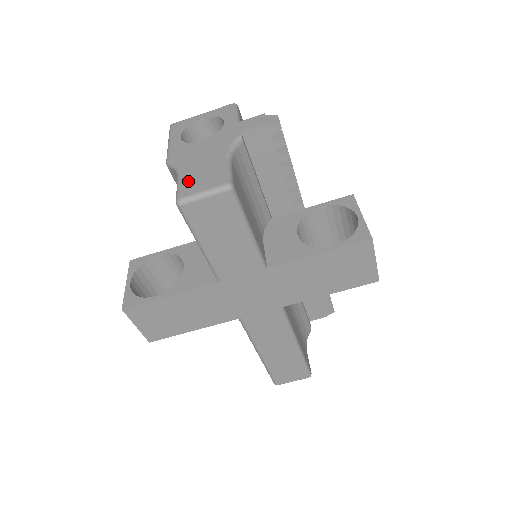
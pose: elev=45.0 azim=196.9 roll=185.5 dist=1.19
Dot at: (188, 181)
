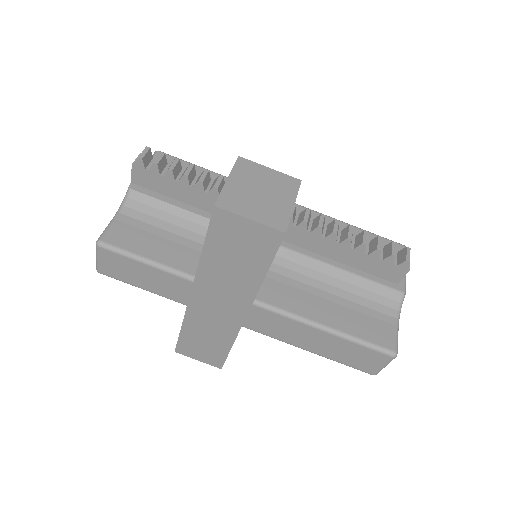
Dot at: occluded
